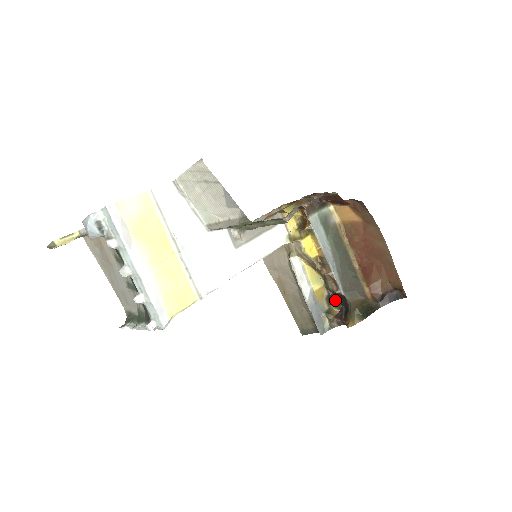
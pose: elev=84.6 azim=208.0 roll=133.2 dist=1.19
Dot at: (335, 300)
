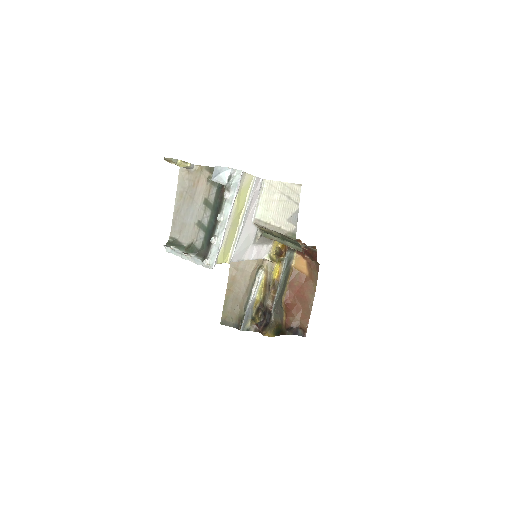
Dot at: (259, 313)
